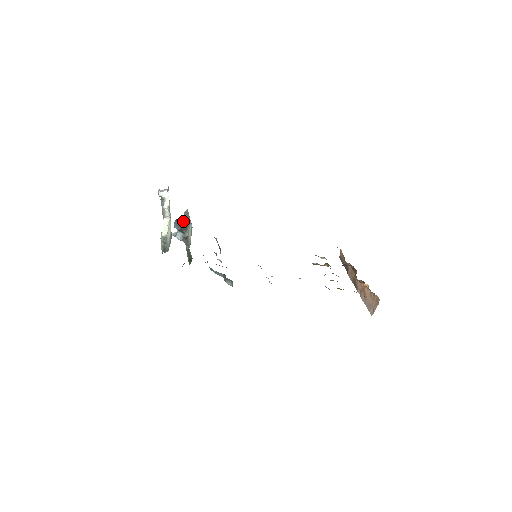
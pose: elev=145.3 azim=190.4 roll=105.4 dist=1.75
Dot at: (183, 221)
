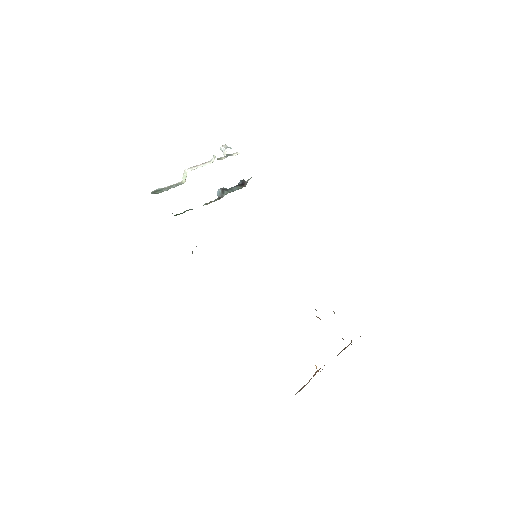
Dot at: (245, 184)
